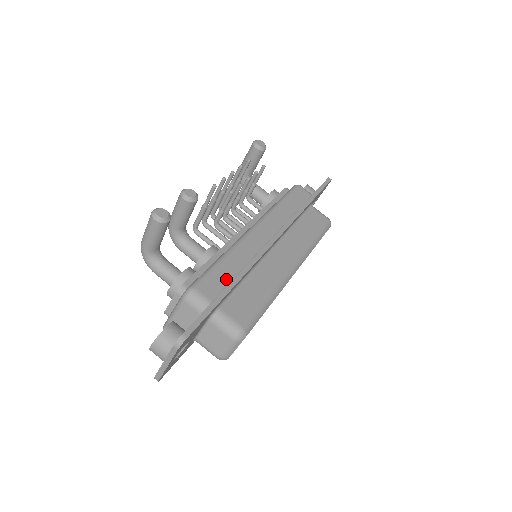
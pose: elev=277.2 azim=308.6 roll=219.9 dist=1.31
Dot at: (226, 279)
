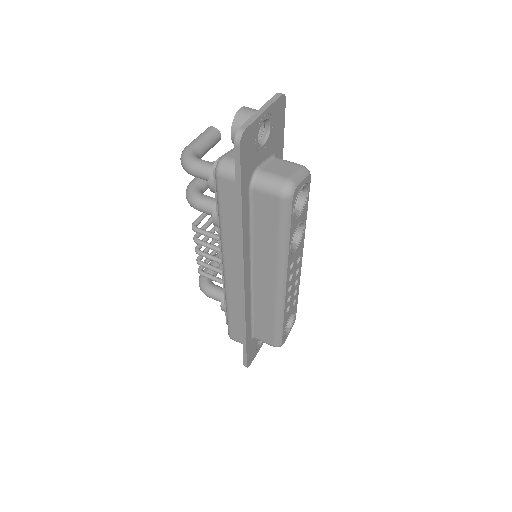
Dot at: occluded
